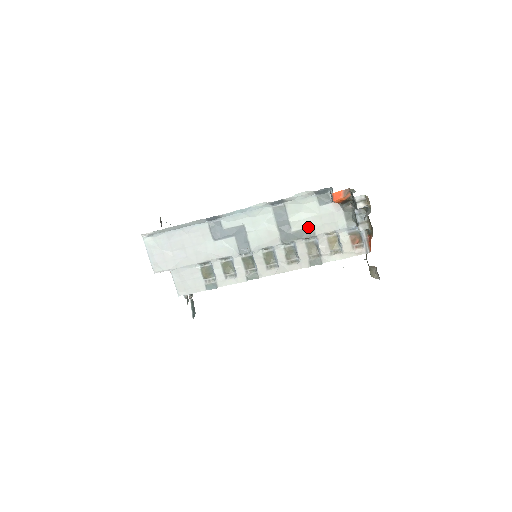
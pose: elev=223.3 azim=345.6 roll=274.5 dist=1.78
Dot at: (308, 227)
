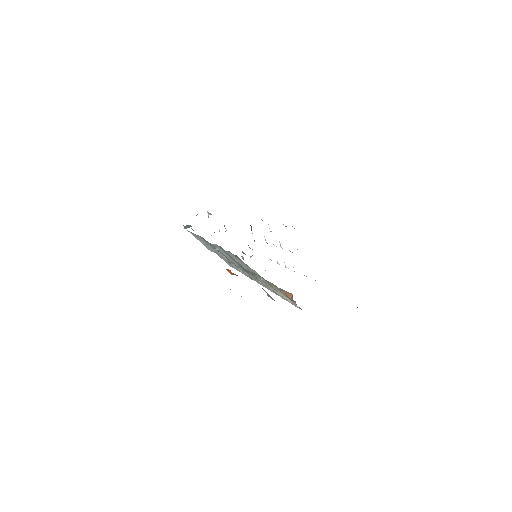
Dot at: (248, 270)
